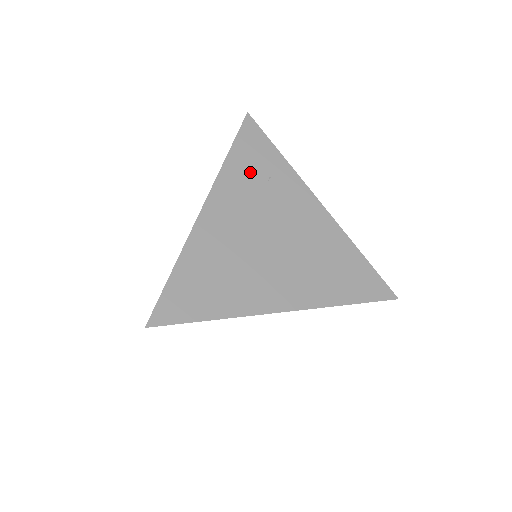
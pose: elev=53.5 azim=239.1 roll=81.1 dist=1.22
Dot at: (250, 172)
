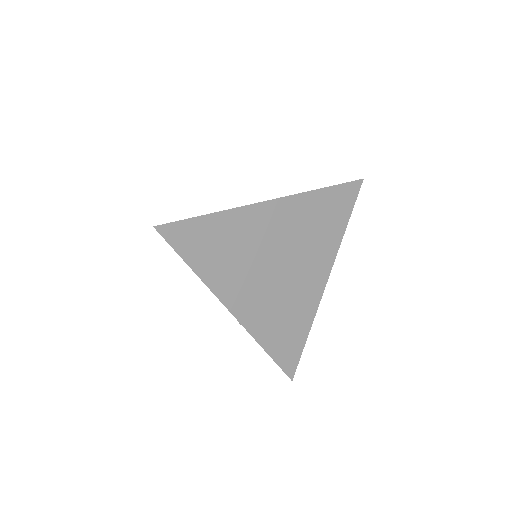
Dot at: occluded
